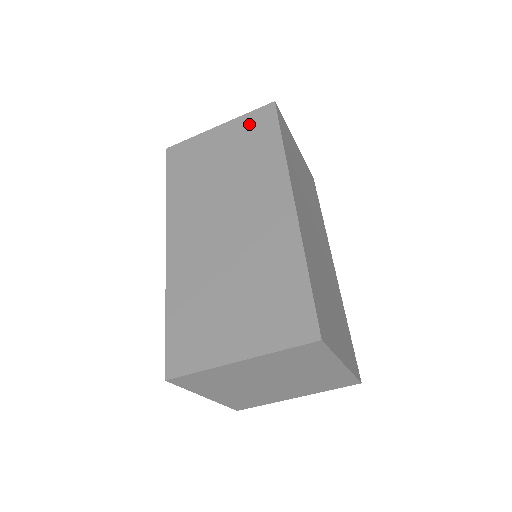
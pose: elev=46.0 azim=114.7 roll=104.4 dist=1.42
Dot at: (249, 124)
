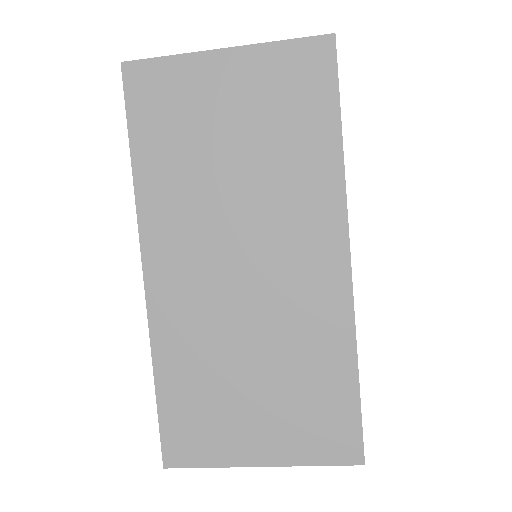
Dot at: (284, 71)
